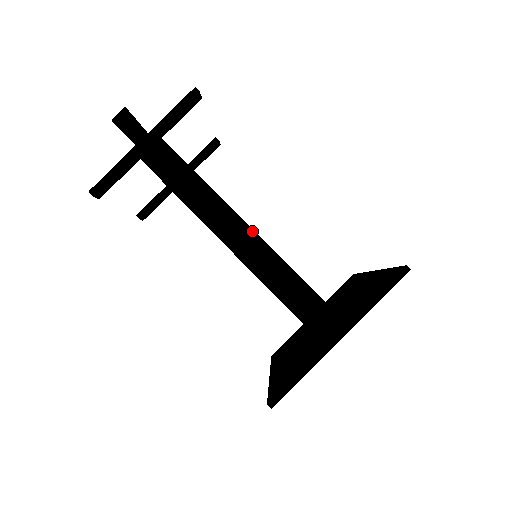
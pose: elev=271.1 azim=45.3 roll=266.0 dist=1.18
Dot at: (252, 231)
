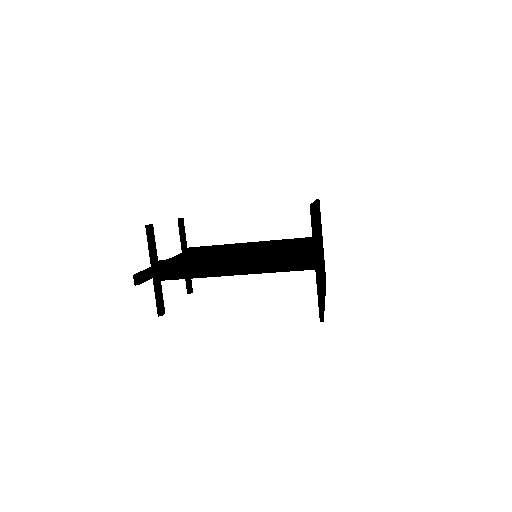
Dot at: (237, 257)
